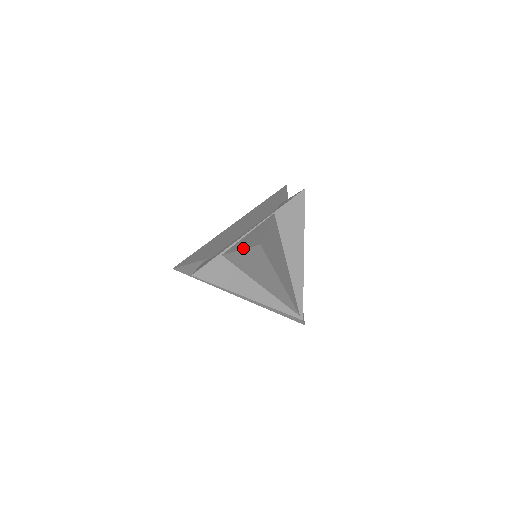
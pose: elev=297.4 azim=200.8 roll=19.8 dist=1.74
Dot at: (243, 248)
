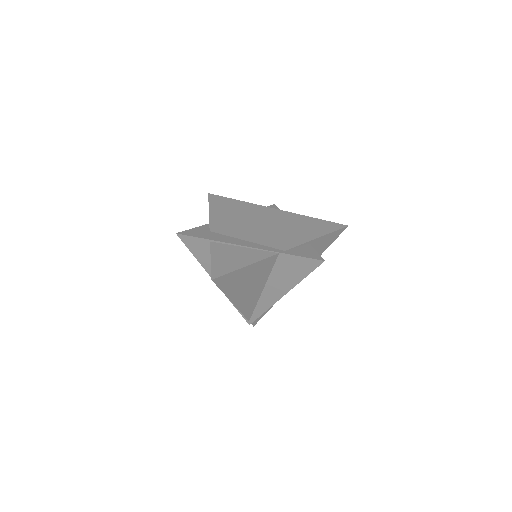
Dot at: (212, 262)
